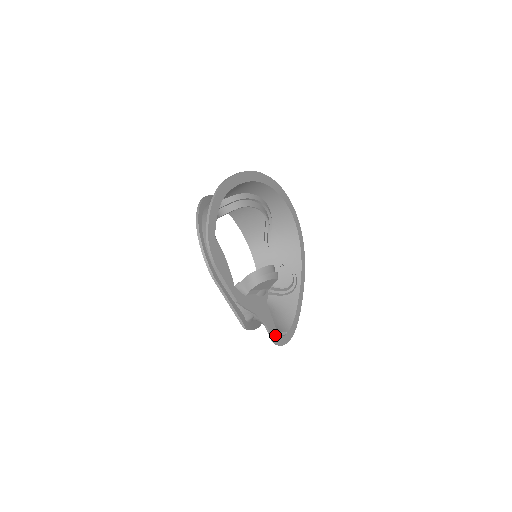
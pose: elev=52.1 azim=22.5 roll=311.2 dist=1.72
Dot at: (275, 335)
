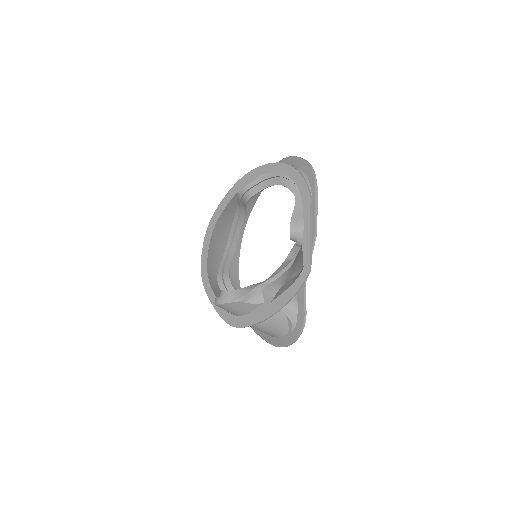
Dot at: (302, 314)
